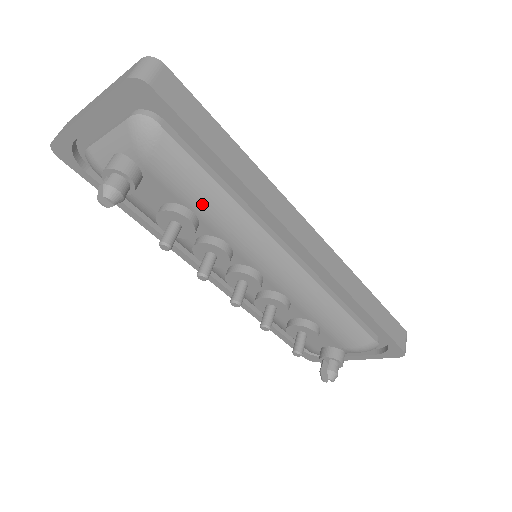
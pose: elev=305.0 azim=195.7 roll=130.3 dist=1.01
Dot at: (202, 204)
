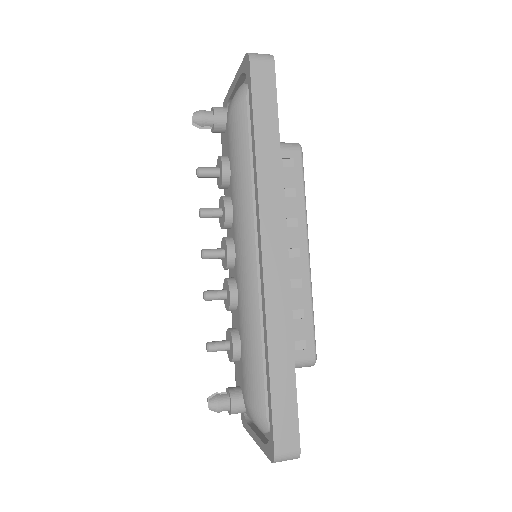
Dot at: (235, 164)
